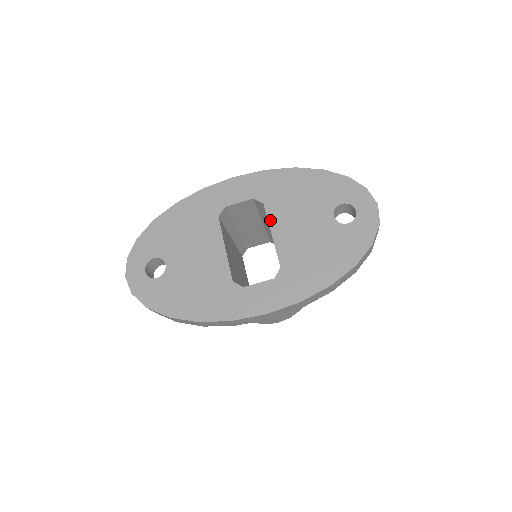
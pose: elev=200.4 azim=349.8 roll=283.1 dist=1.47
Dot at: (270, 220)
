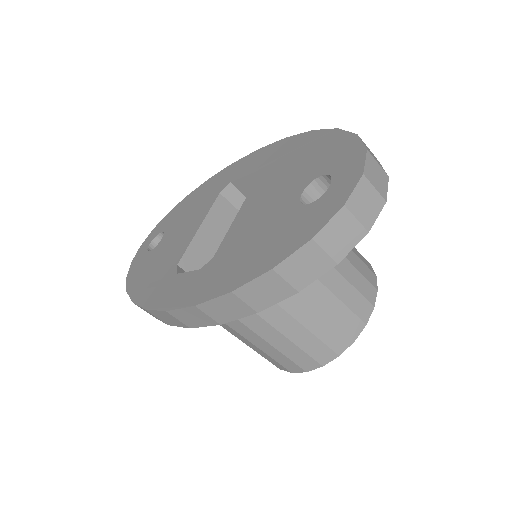
Dot at: (247, 197)
